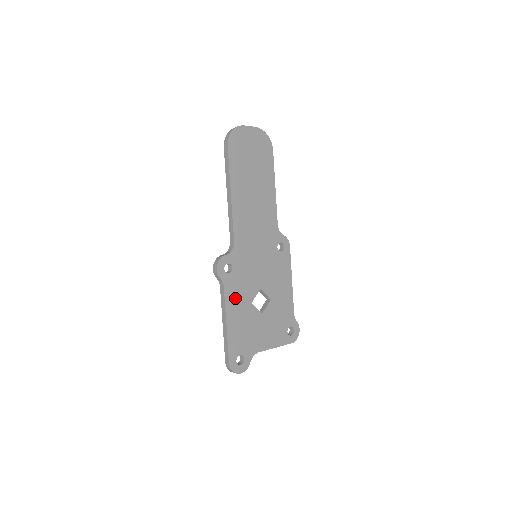
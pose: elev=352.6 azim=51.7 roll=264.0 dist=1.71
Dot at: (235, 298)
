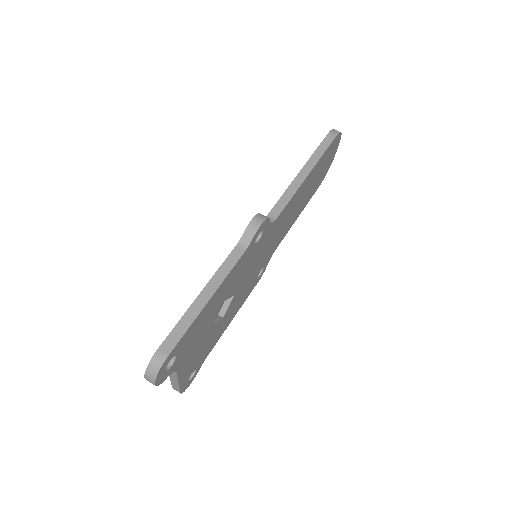
Dot at: (233, 277)
